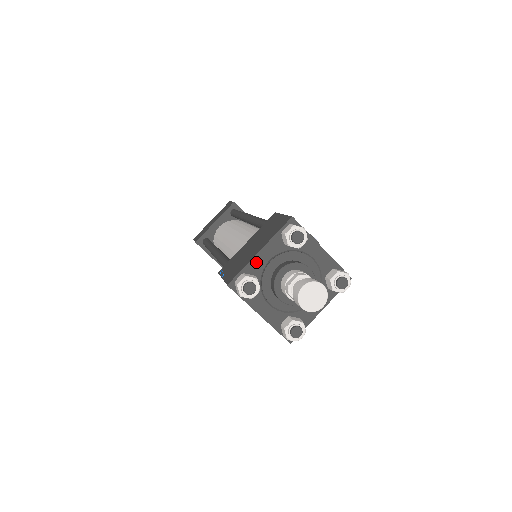
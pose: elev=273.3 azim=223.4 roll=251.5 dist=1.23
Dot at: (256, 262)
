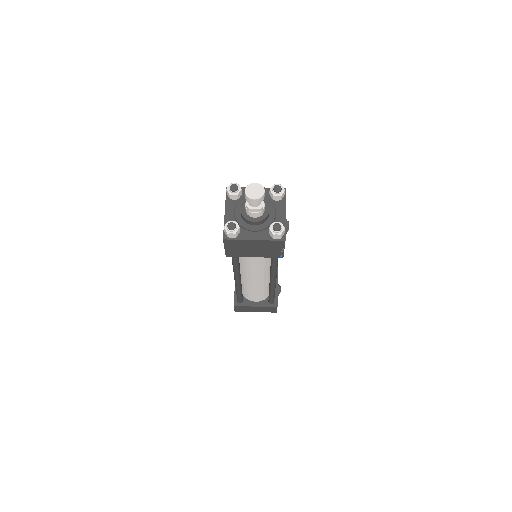
Dot at: occluded
